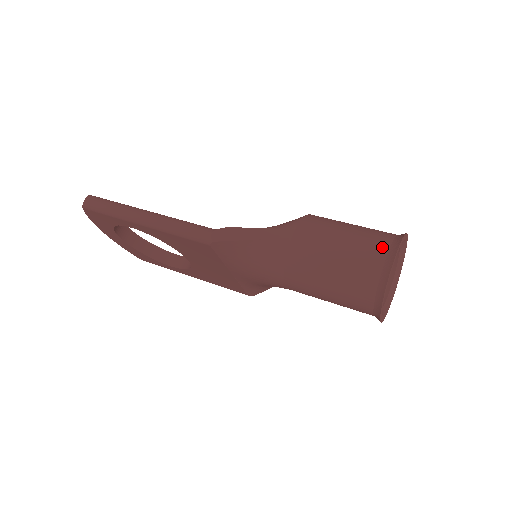
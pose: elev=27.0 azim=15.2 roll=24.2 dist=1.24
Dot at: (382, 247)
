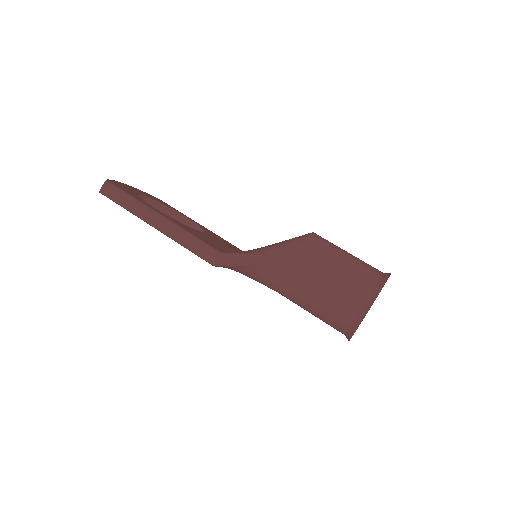
Dot at: (362, 295)
